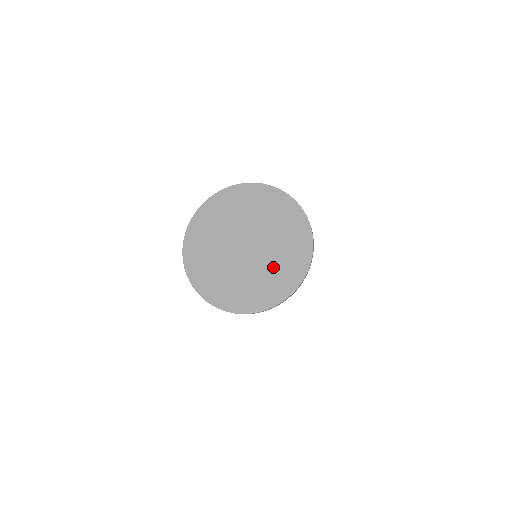
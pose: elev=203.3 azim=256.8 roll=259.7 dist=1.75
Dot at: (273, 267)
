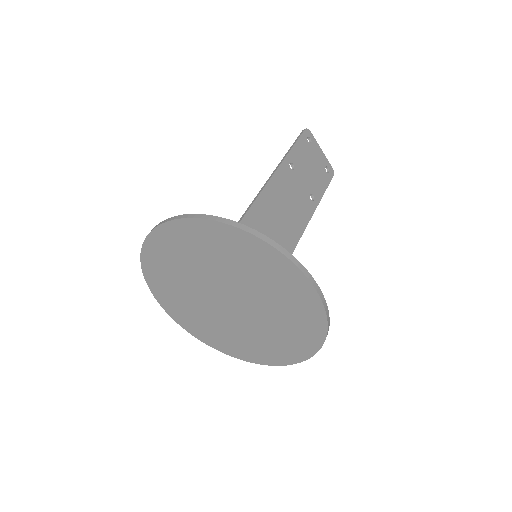
Dot at: (279, 321)
